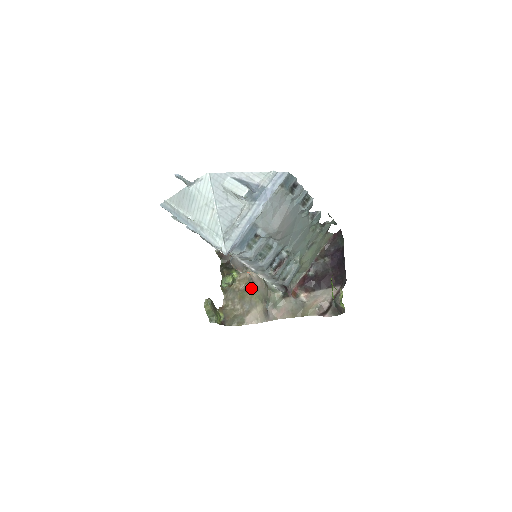
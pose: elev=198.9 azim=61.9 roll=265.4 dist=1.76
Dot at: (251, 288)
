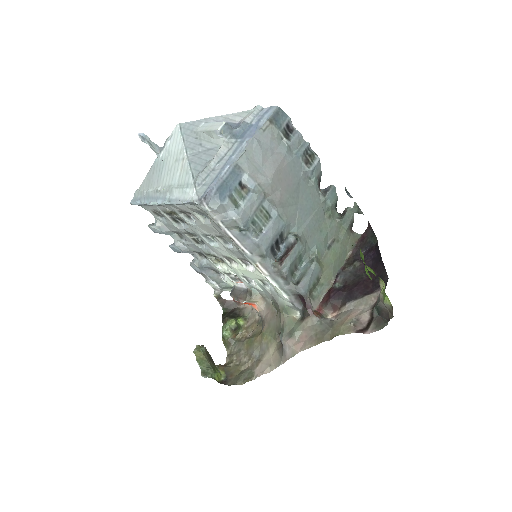
Dot at: (261, 330)
